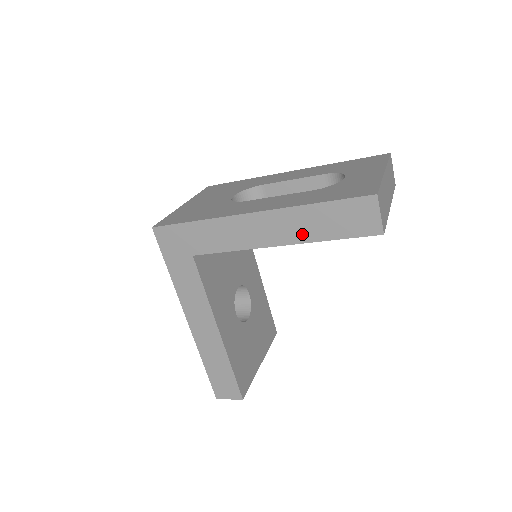
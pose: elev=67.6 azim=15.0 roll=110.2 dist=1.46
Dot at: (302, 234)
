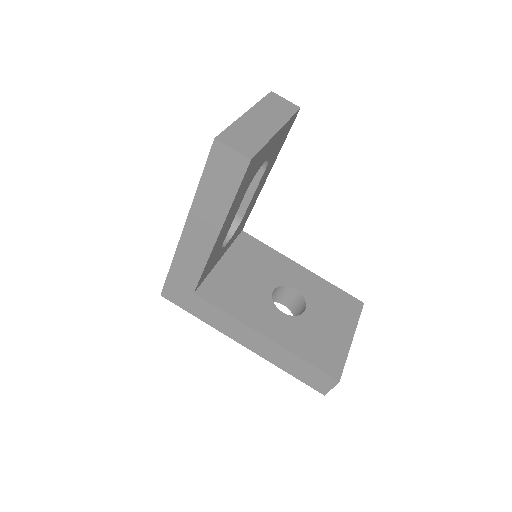
Dot at: (217, 214)
